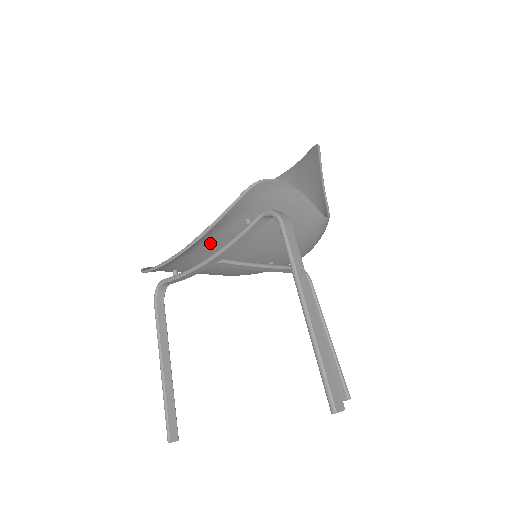
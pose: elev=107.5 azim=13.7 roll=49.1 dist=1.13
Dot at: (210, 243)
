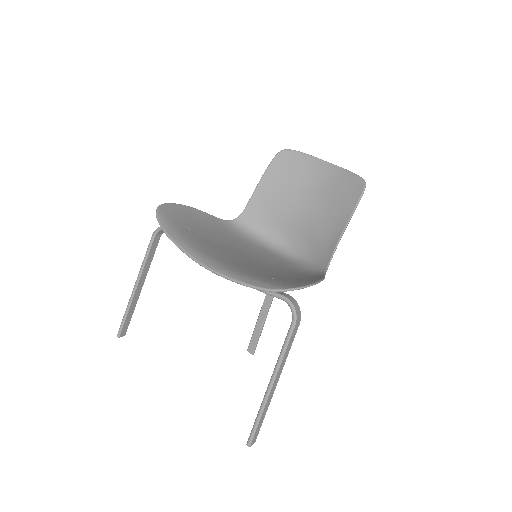
Dot at: occluded
